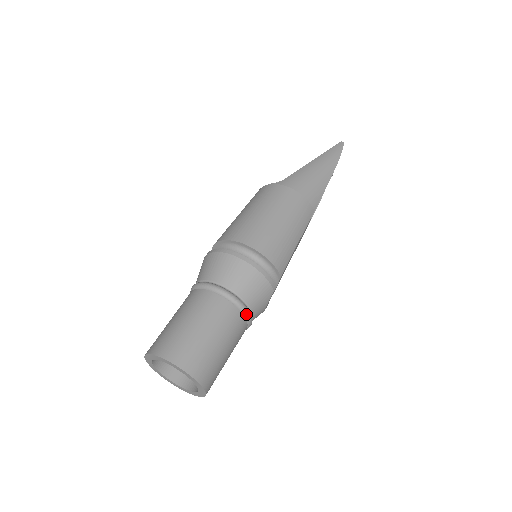
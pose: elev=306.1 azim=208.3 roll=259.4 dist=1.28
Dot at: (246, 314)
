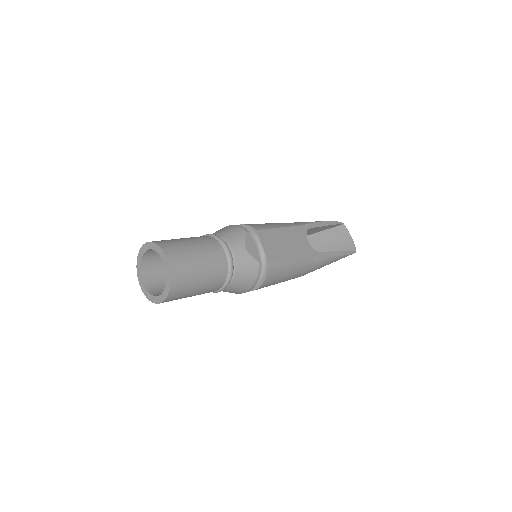
Dot at: (217, 238)
